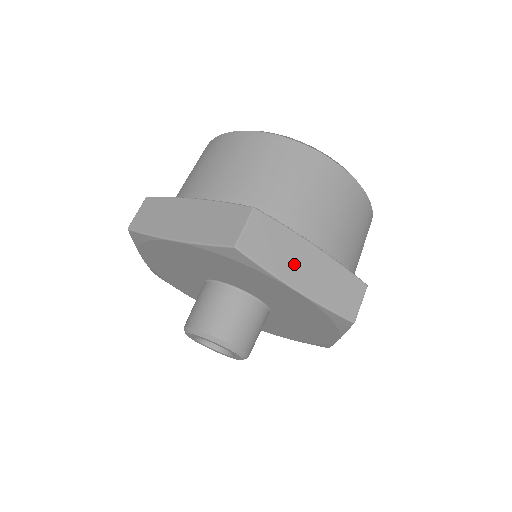
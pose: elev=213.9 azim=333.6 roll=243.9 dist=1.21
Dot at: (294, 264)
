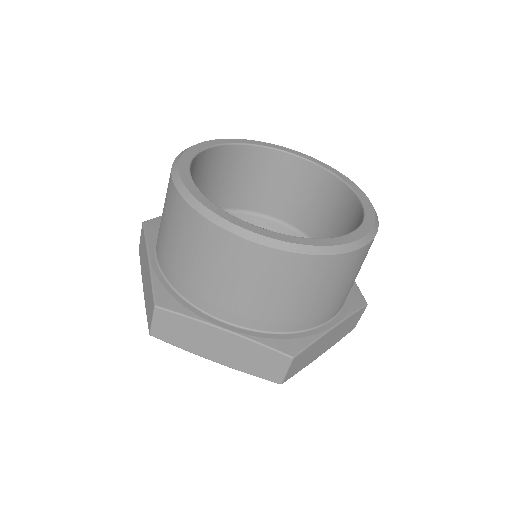
Dot at: (205, 344)
